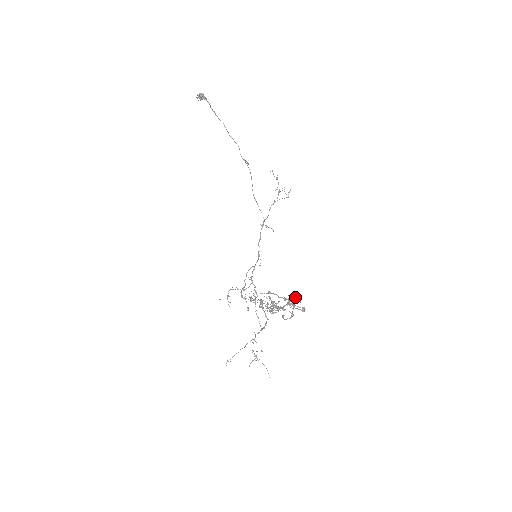
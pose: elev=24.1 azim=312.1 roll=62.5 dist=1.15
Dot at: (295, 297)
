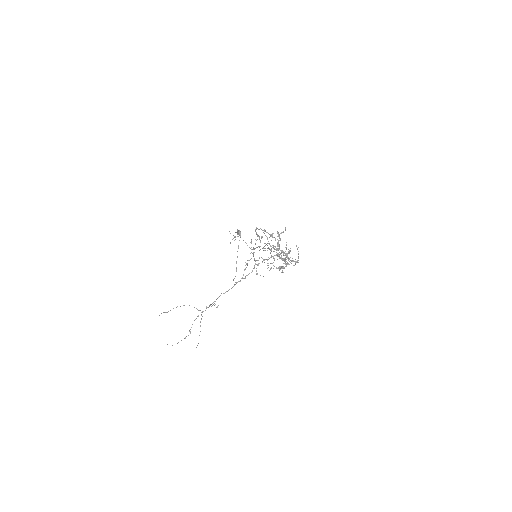
Dot at: (290, 260)
